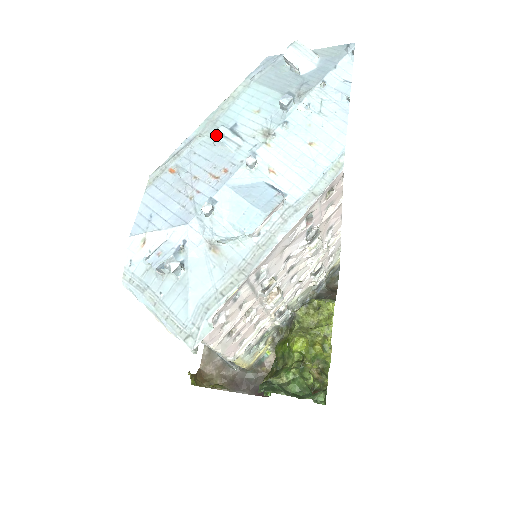
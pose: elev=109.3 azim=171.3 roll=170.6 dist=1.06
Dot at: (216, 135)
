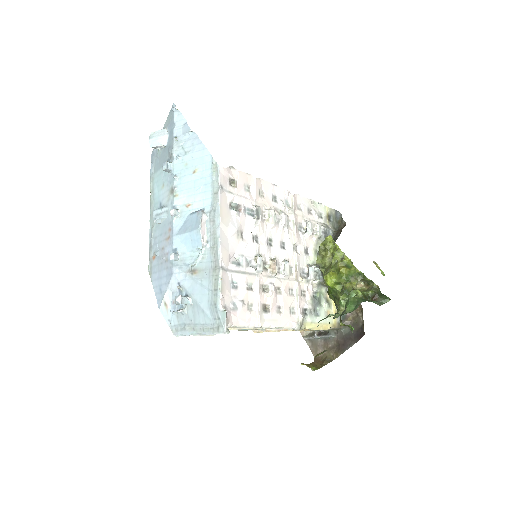
Dot at: (154, 218)
